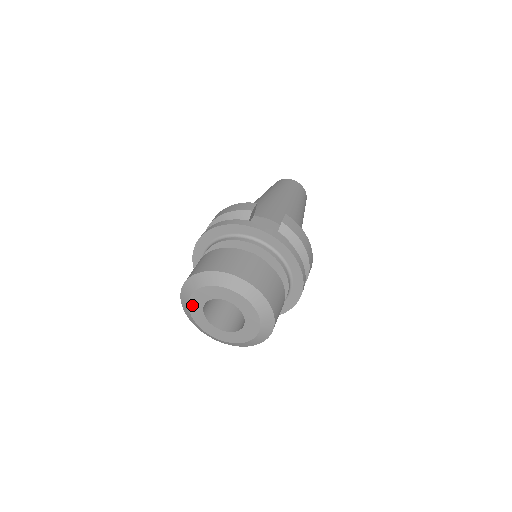
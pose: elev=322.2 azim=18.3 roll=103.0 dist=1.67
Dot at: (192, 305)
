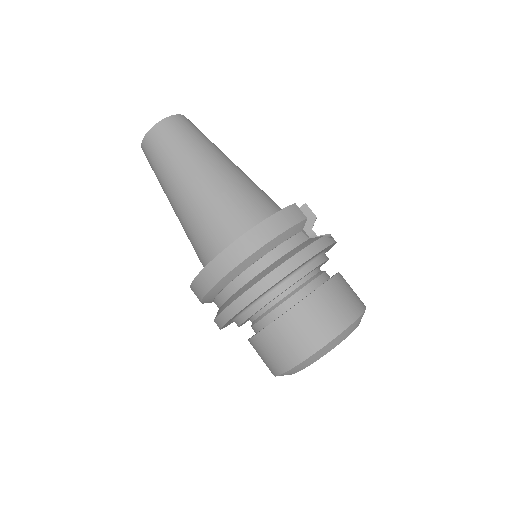
Dot at: (312, 363)
